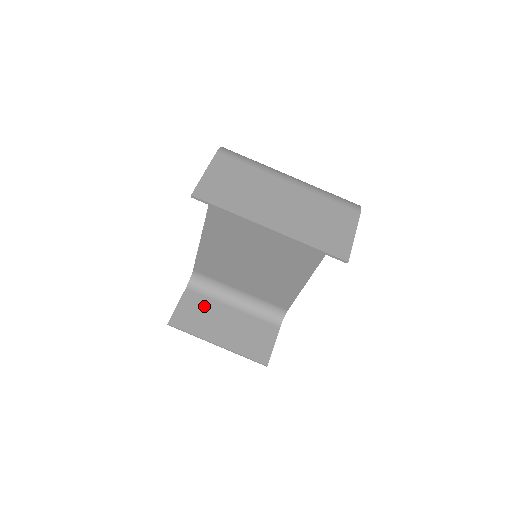
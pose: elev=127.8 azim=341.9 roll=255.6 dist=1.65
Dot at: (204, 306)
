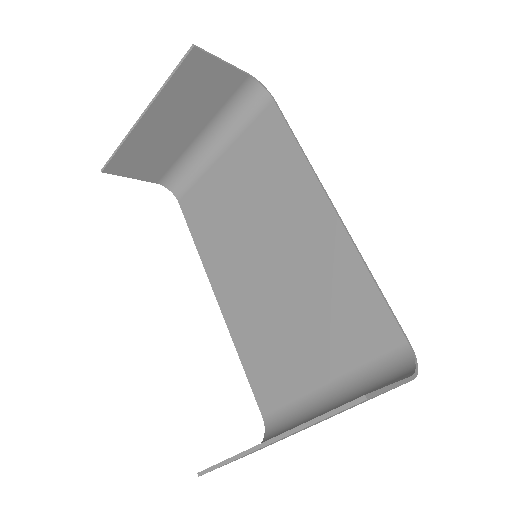
Dot at: occluded
